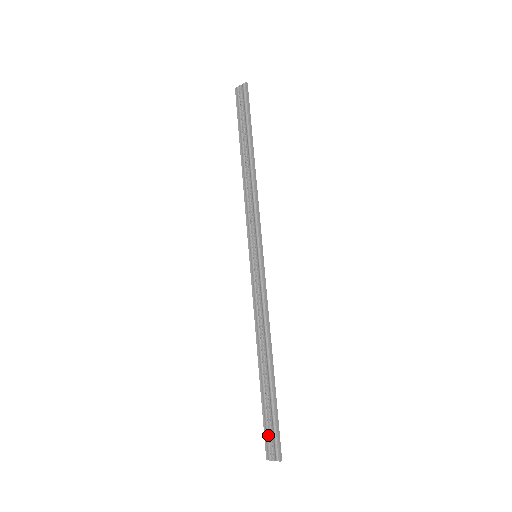
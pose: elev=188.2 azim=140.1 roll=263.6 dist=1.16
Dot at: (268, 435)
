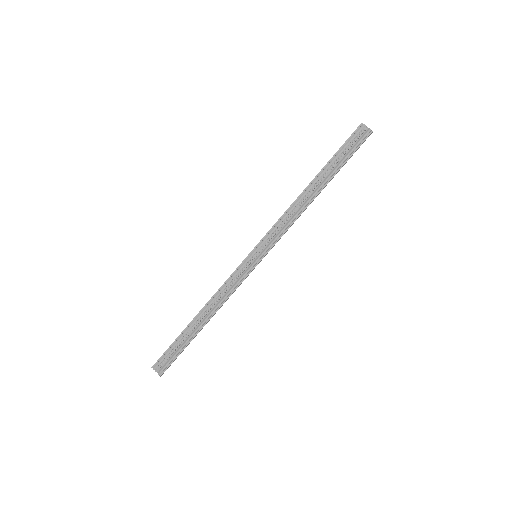
Dot at: (165, 357)
